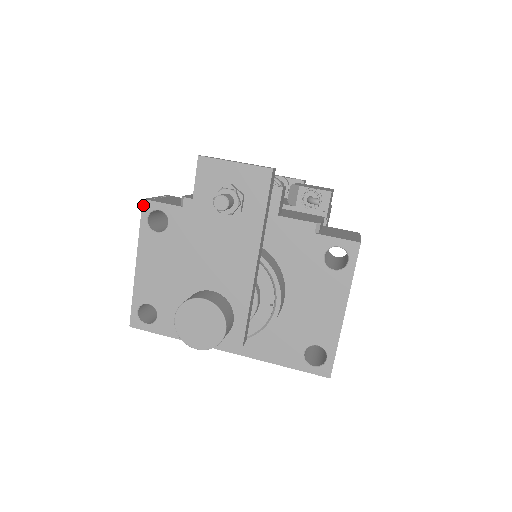
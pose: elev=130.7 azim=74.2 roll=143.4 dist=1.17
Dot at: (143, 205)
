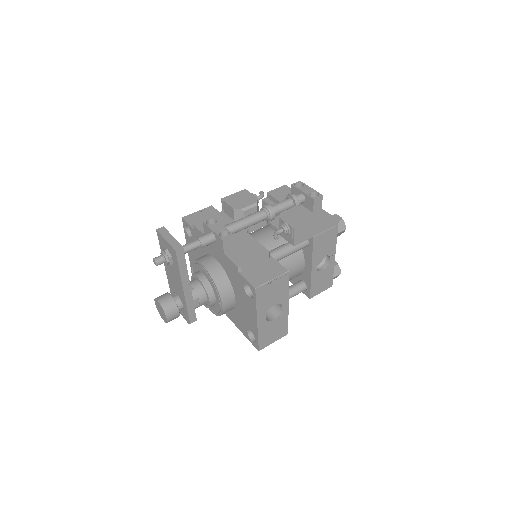
Dot at: (182, 221)
